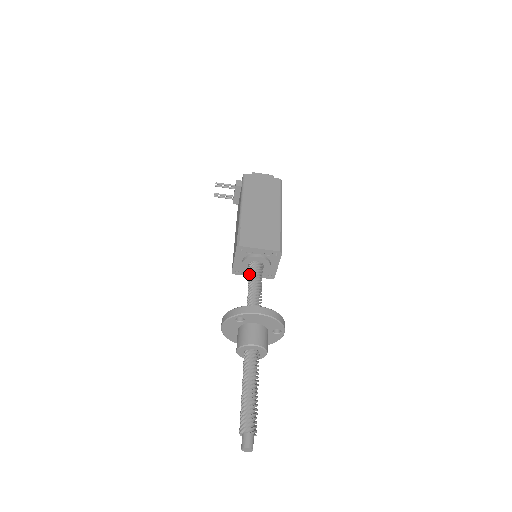
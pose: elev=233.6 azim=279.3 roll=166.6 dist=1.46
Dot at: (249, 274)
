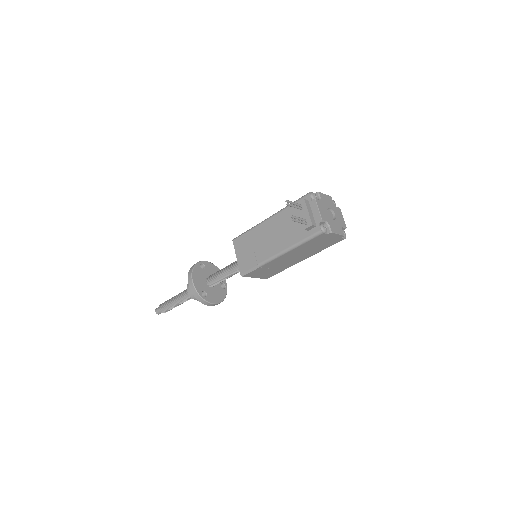
Dot at: (237, 266)
